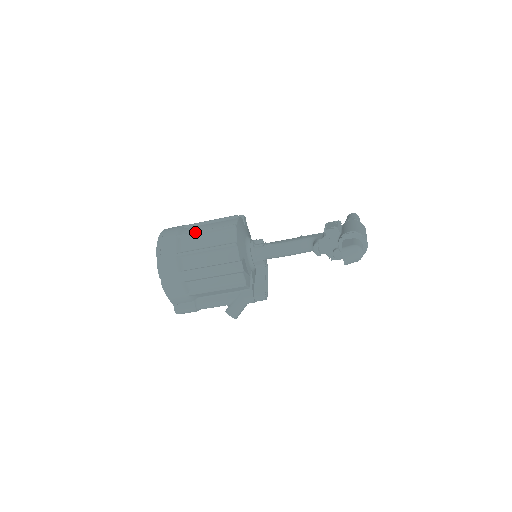
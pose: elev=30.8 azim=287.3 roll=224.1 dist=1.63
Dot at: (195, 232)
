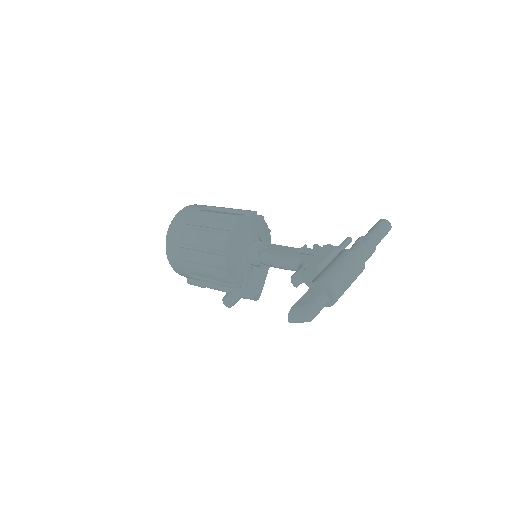
Dot at: (197, 227)
